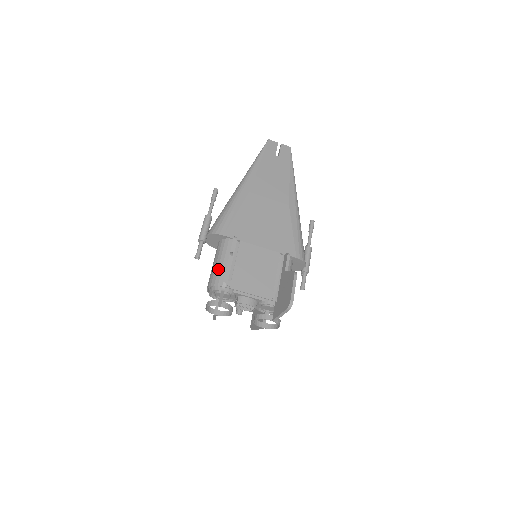
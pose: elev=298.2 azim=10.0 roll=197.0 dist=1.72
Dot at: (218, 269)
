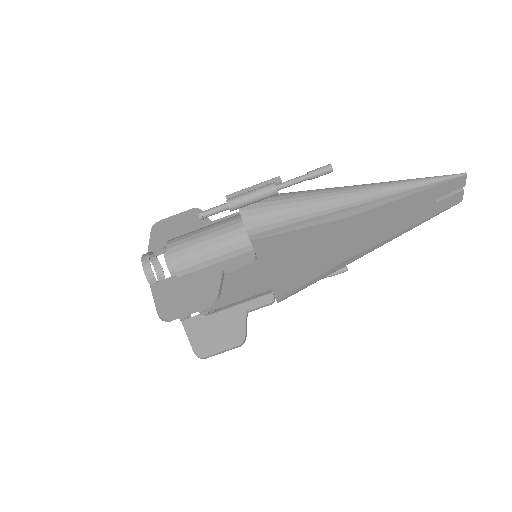
Dot at: (198, 258)
